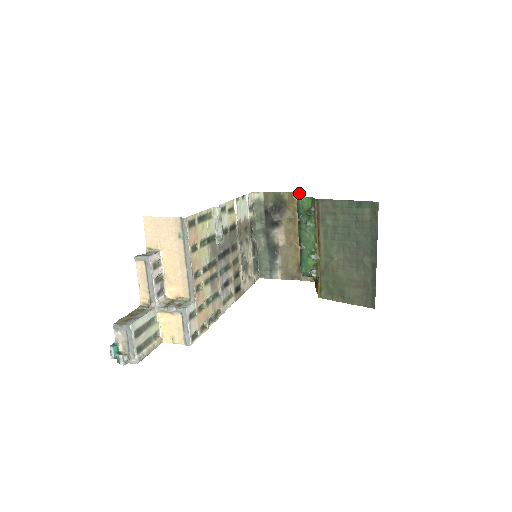
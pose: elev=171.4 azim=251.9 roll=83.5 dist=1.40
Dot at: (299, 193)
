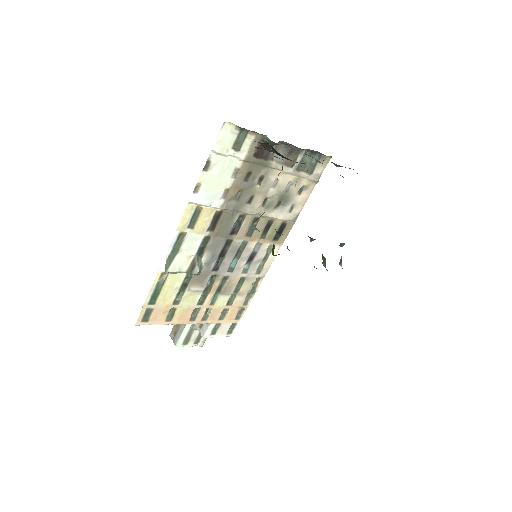
Dot at: occluded
